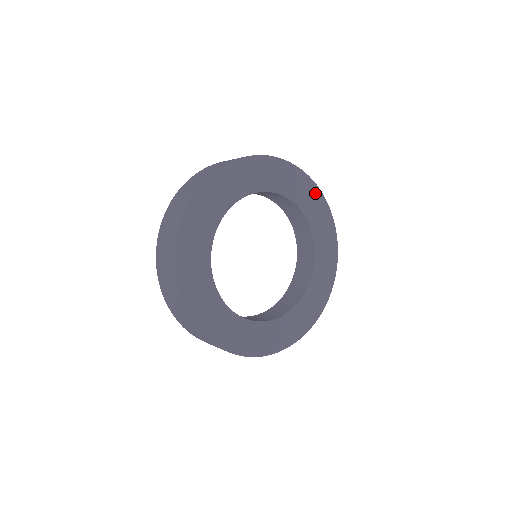
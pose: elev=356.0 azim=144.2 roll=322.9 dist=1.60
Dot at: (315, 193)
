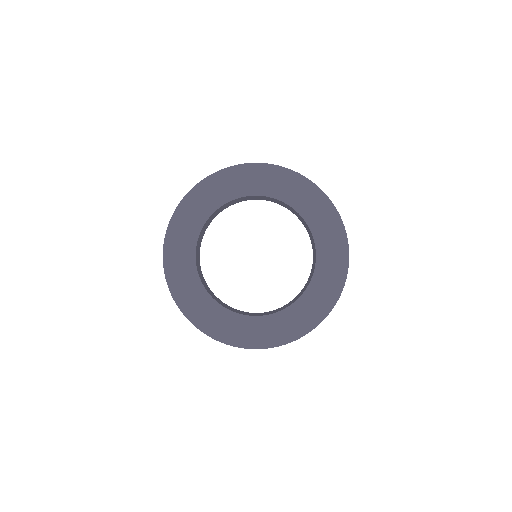
Dot at: (329, 212)
